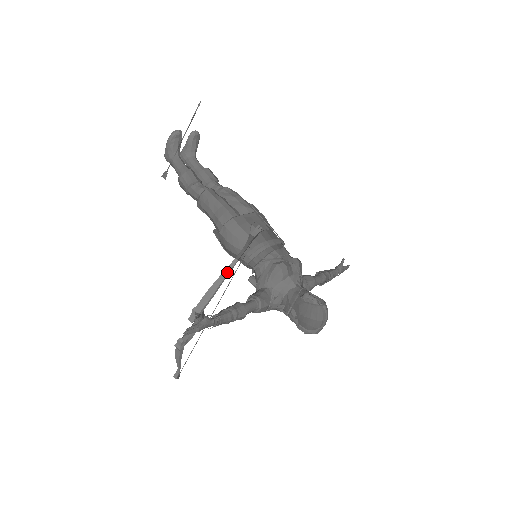
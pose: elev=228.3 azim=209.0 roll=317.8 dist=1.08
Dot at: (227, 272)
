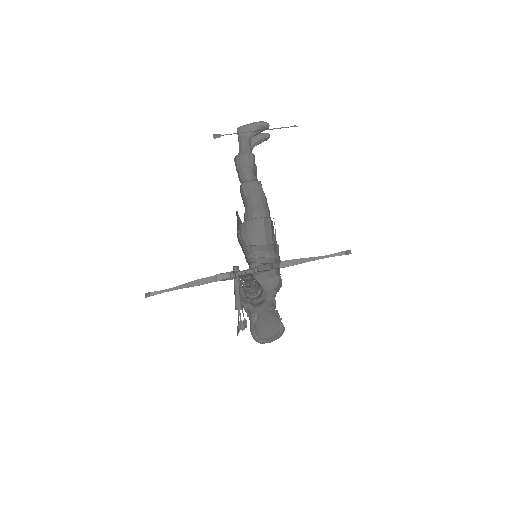
Dot at: (311, 260)
